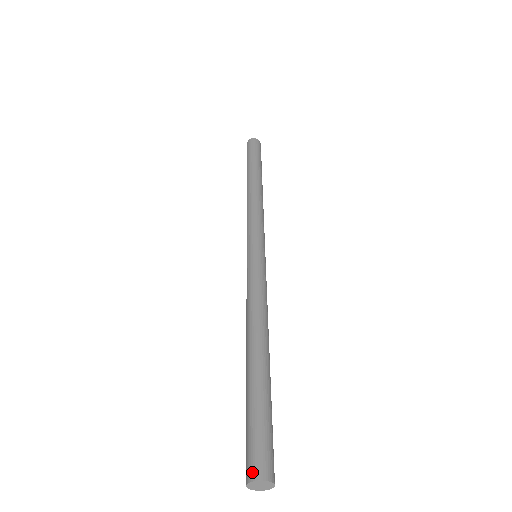
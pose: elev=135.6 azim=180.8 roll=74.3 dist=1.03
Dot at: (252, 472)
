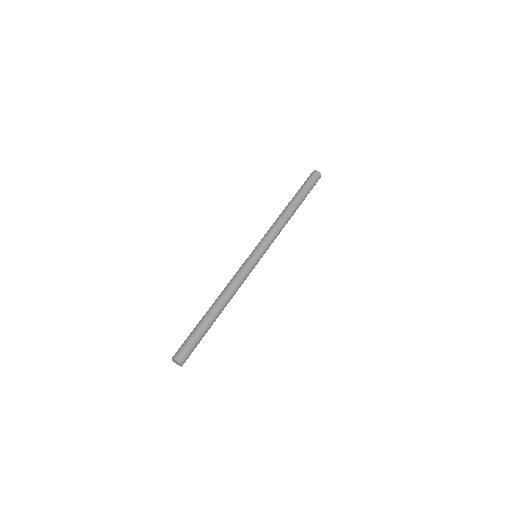
Dot at: (176, 356)
